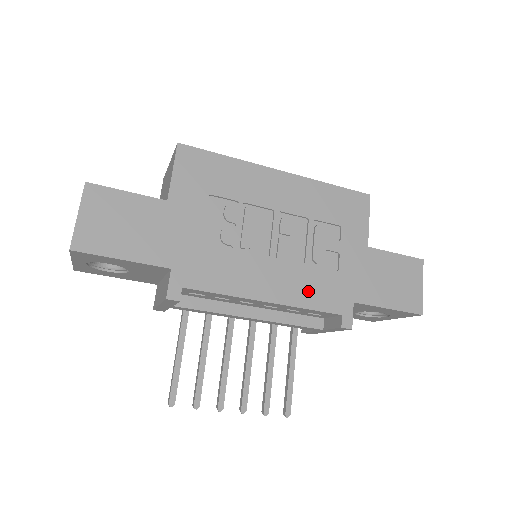
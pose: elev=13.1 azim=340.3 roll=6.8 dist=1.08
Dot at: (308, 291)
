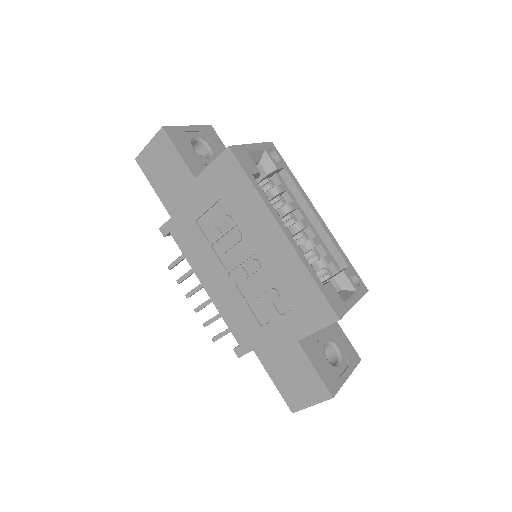
Dot at: (232, 312)
